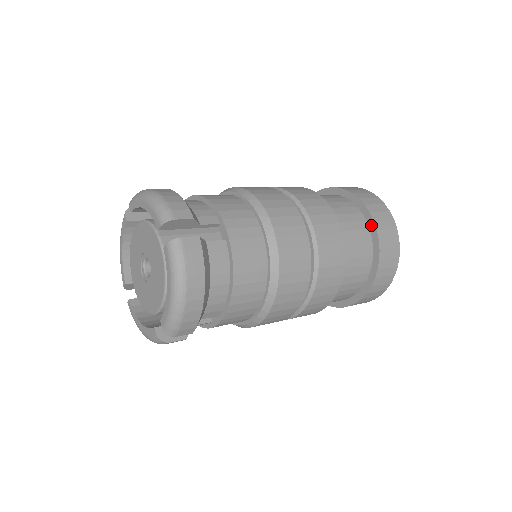
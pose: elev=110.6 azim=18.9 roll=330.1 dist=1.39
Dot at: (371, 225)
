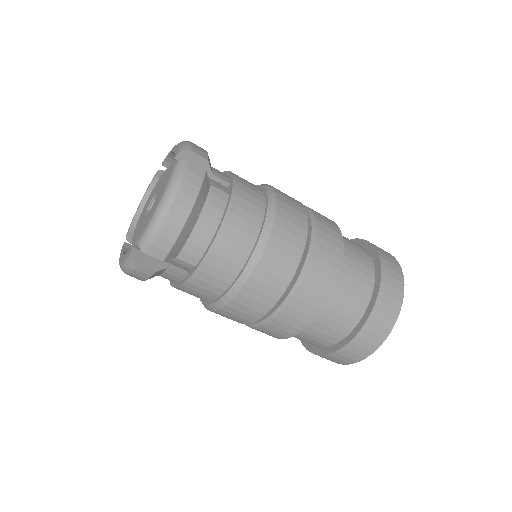
Dot at: (377, 267)
